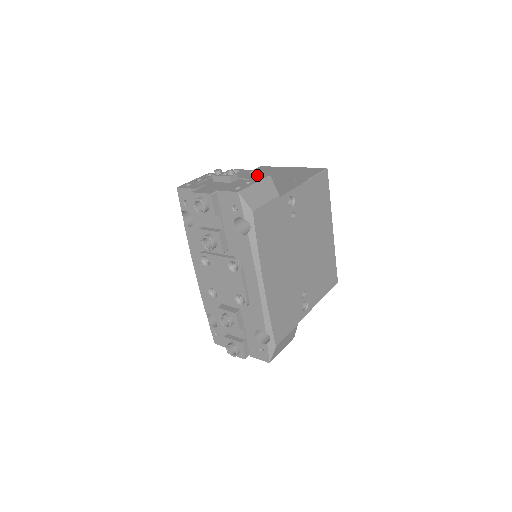
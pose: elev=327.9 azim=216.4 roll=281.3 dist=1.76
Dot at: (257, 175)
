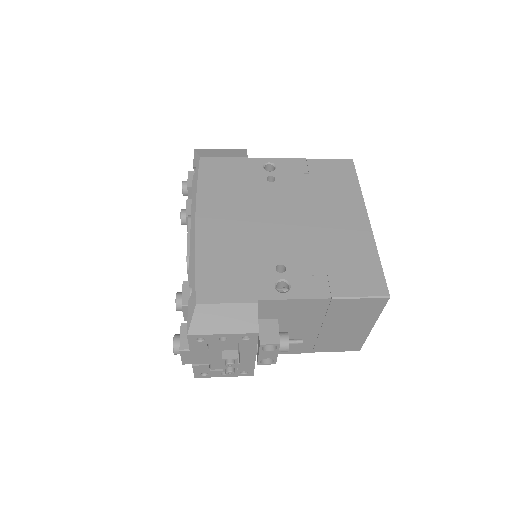
Dot at: occluded
